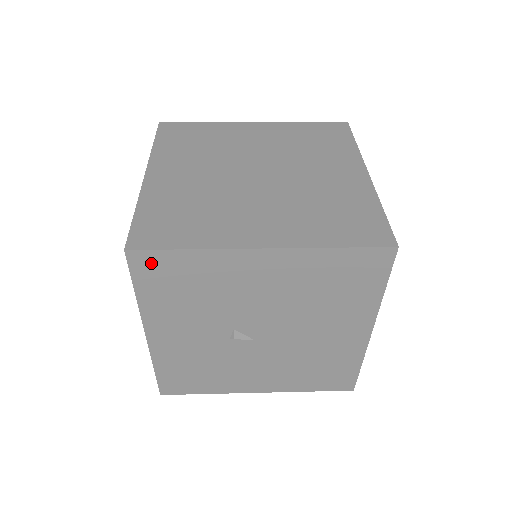
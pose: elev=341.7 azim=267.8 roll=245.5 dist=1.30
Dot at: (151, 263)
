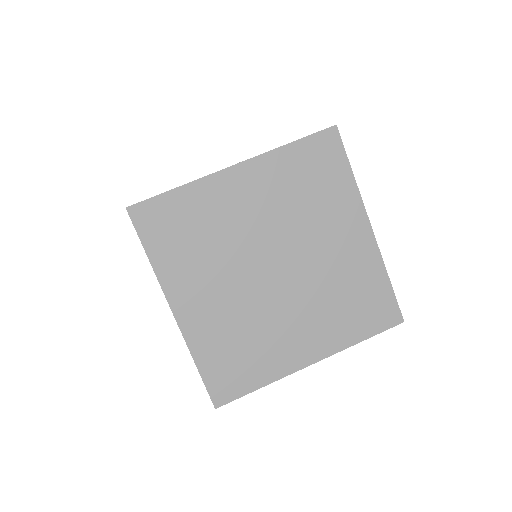
Dot at: occluded
